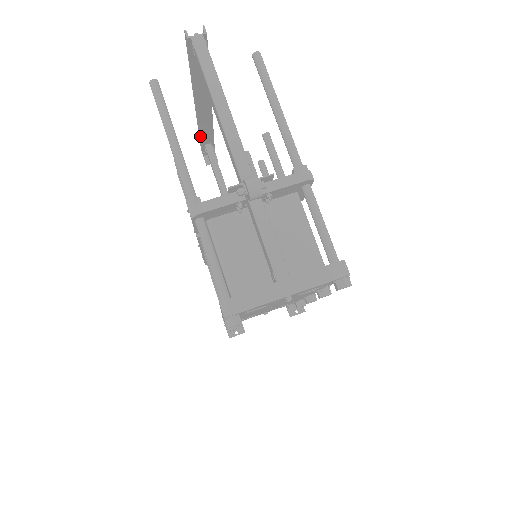
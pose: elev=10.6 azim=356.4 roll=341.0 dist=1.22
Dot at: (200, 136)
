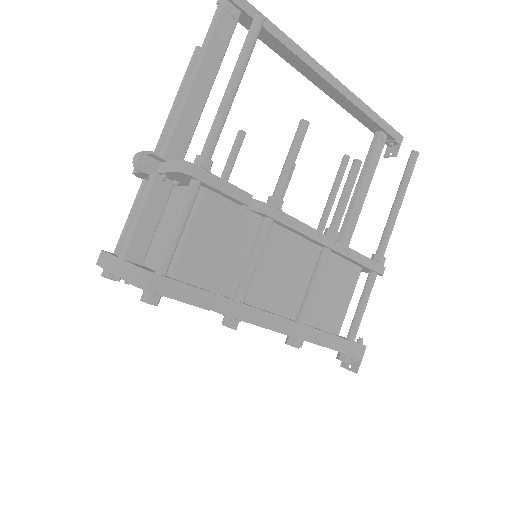
Dot at: (356, 118)
